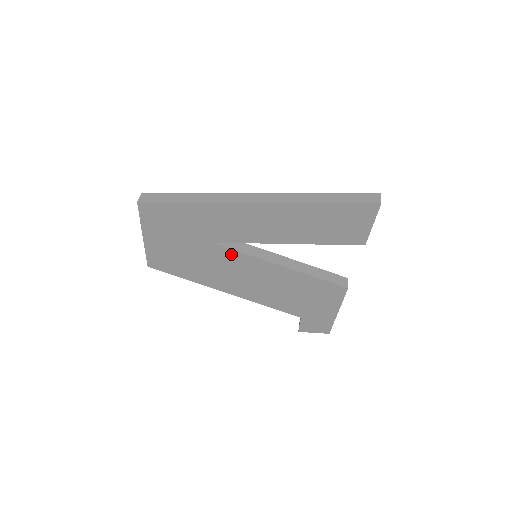
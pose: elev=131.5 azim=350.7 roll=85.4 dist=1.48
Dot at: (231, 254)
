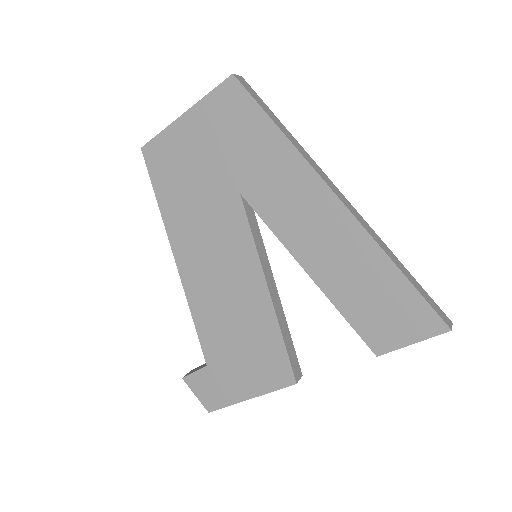
Dot at: (240, 226)
